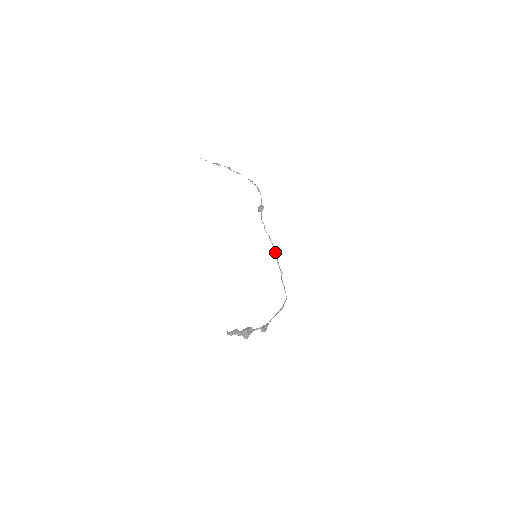
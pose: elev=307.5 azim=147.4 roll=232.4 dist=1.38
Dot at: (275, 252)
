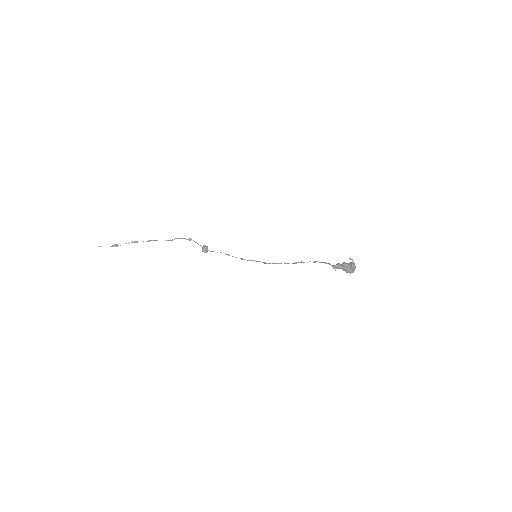
Dot at: occluded
